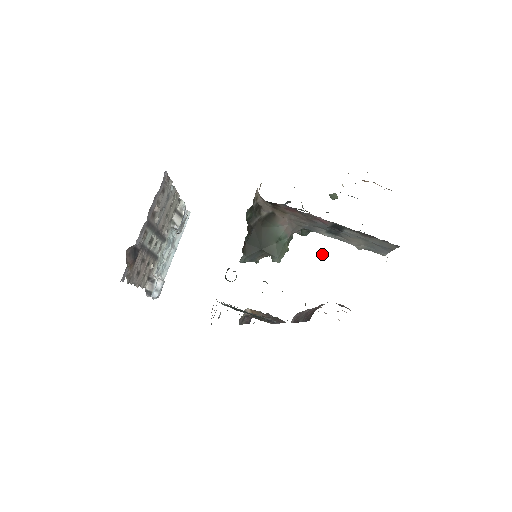
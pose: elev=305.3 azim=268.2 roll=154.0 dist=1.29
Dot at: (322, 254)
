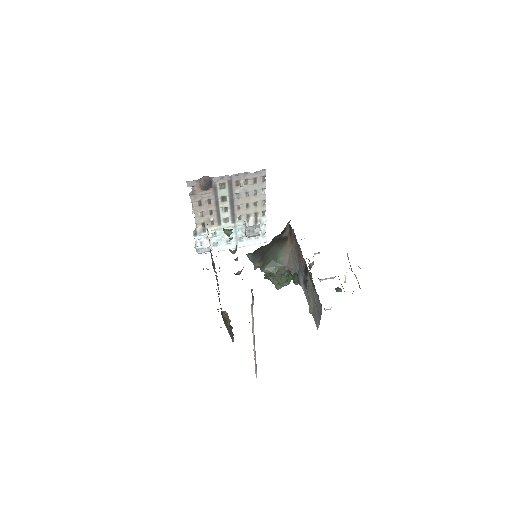
Dot at: occluded
